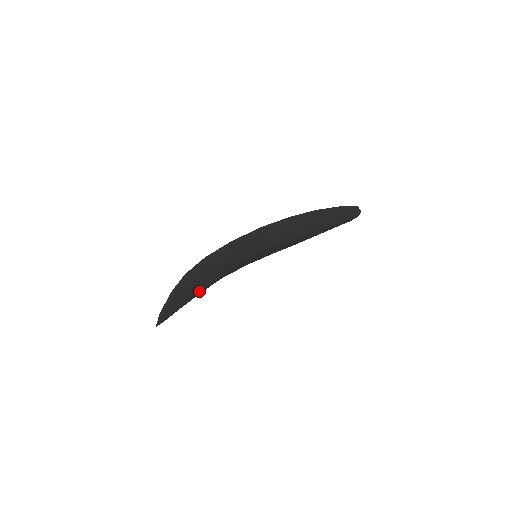
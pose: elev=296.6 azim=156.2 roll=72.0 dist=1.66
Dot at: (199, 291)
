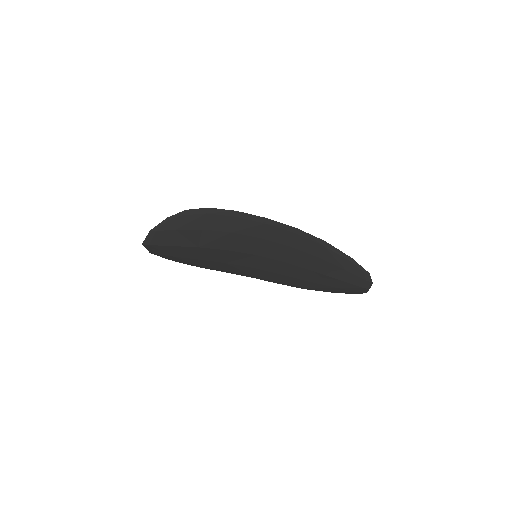
Dot at: (193, 246)
